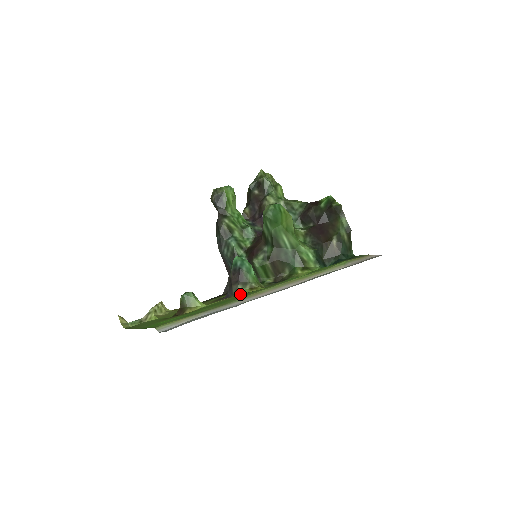
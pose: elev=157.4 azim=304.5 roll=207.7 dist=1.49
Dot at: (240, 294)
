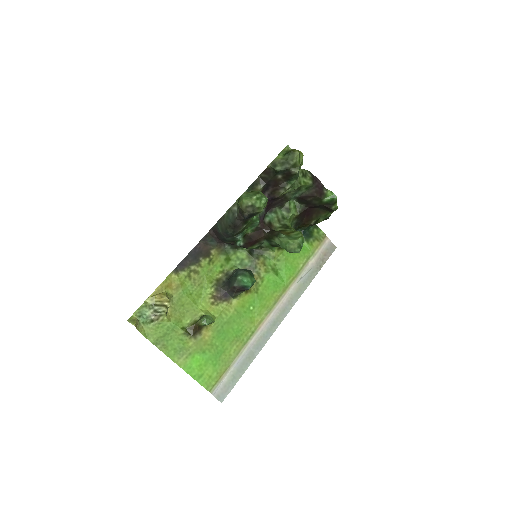
Dot at: (238, 299)
